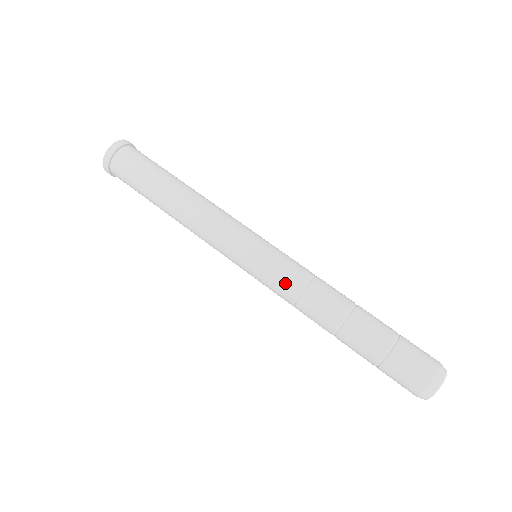
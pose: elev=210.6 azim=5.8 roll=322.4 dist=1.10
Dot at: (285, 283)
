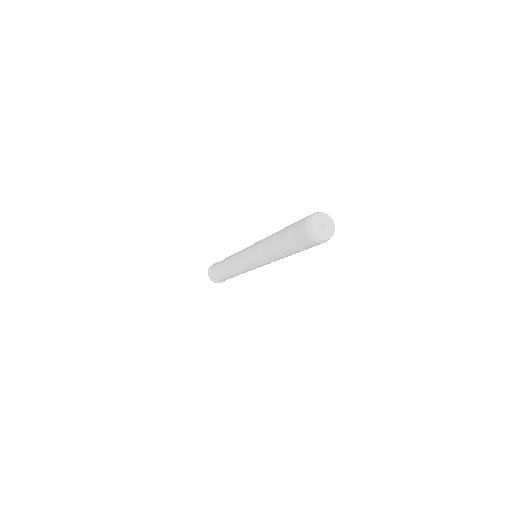
Dot at: (255, 251)
